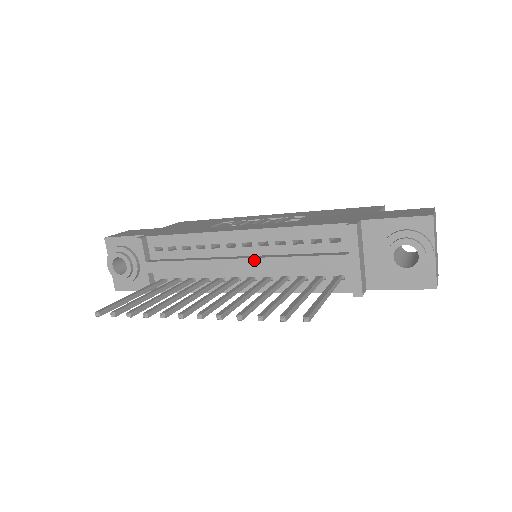
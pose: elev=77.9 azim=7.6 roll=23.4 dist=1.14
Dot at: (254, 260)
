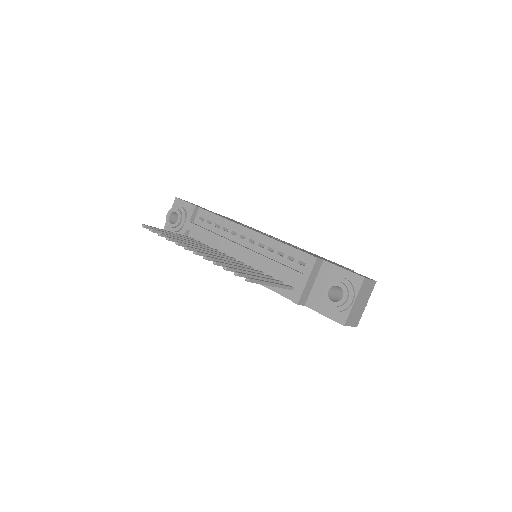
Dot at: (250, 251)
